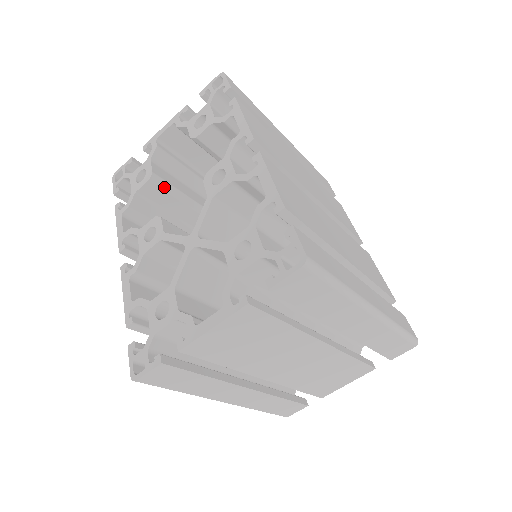
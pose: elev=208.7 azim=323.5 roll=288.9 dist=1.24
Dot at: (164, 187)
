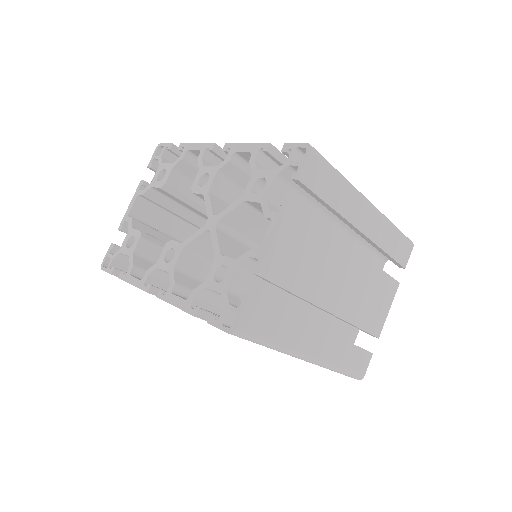
Dot at: (154, 241)
